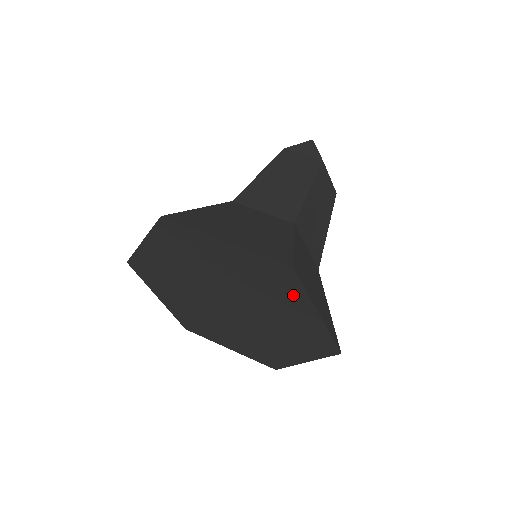
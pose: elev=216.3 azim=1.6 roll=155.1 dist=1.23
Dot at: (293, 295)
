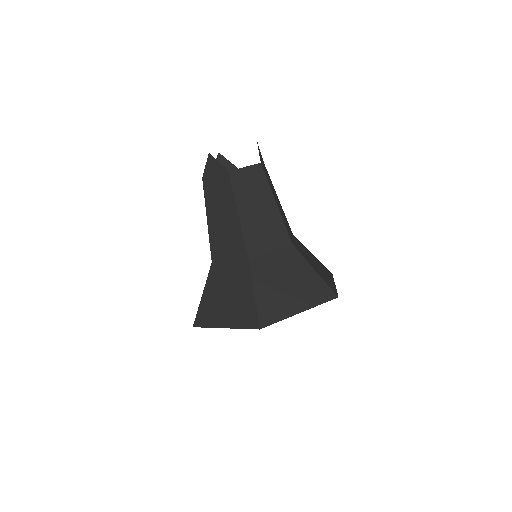
Dot at: occluded
